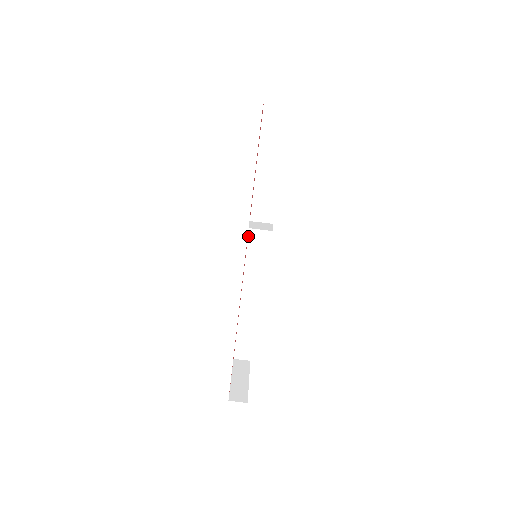
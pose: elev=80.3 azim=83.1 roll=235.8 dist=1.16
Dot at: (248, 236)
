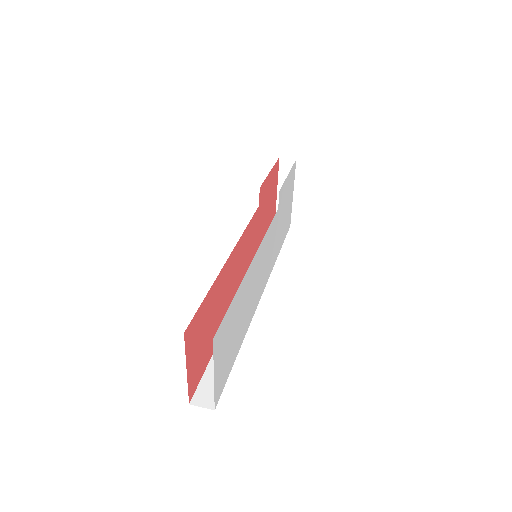
Dot at: occluded
